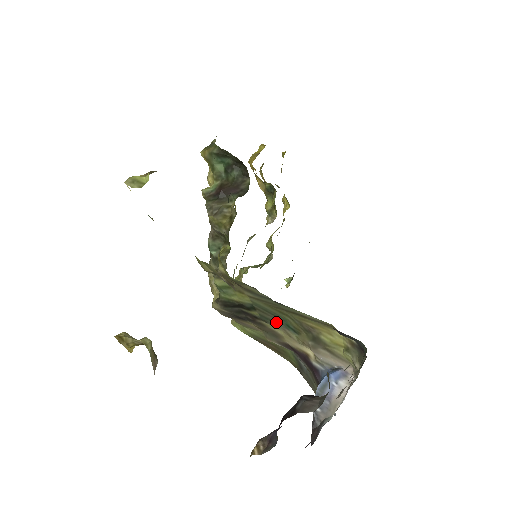
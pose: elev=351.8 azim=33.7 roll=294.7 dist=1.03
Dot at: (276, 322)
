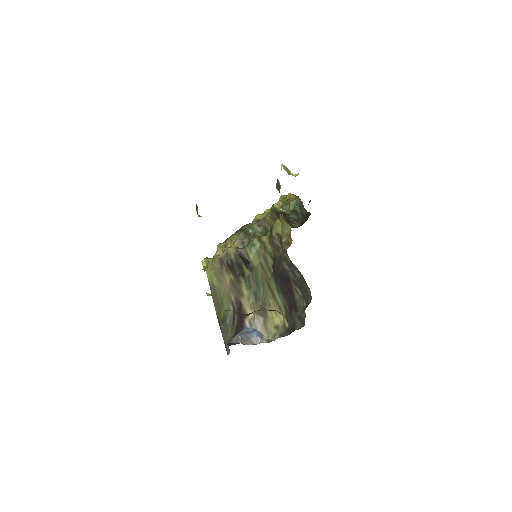
Dot at: (251, 286)
